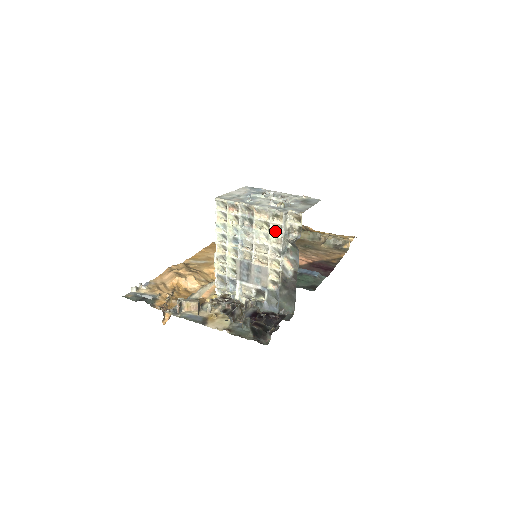
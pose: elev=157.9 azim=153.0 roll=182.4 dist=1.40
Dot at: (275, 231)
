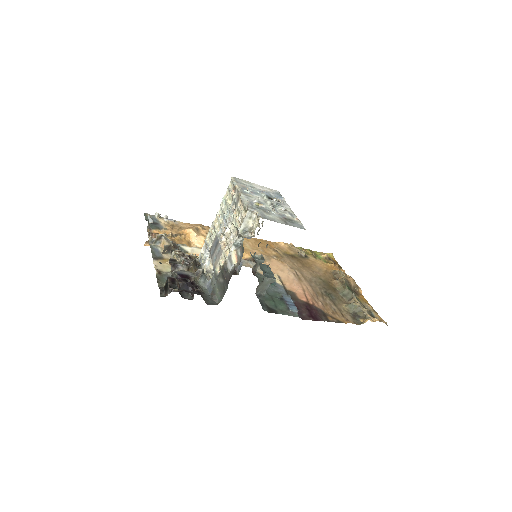
Dot at: occluded
